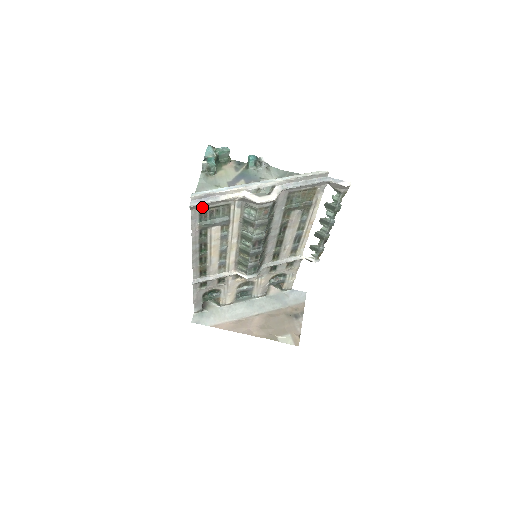
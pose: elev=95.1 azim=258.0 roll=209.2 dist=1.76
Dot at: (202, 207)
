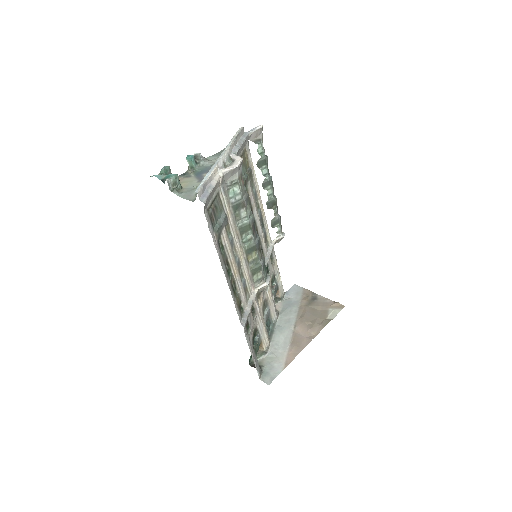
Dot at: (207, 206)
